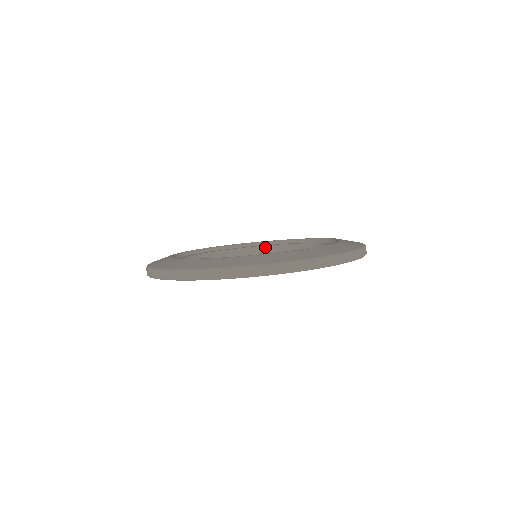
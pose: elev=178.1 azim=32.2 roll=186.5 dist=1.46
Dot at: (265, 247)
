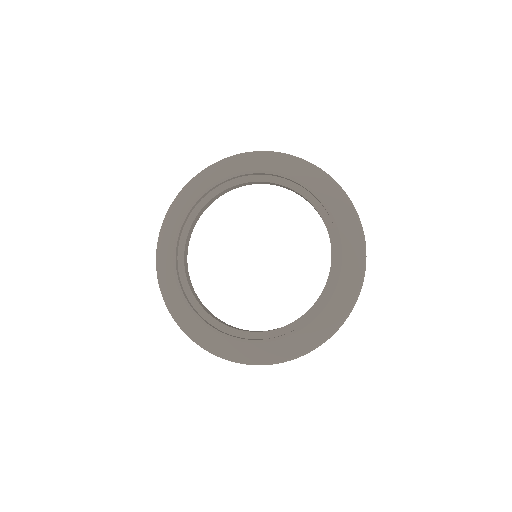
Dot at: (211, 201)
